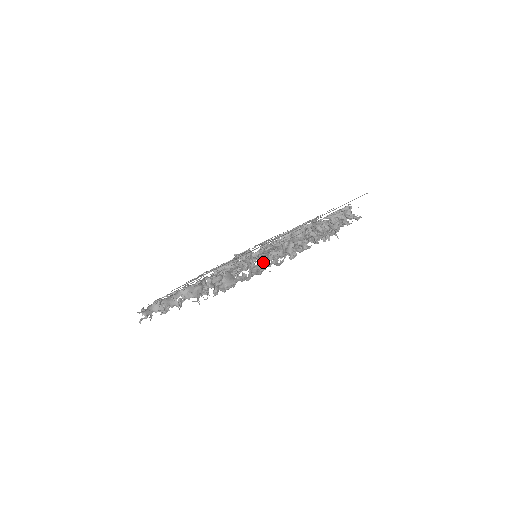
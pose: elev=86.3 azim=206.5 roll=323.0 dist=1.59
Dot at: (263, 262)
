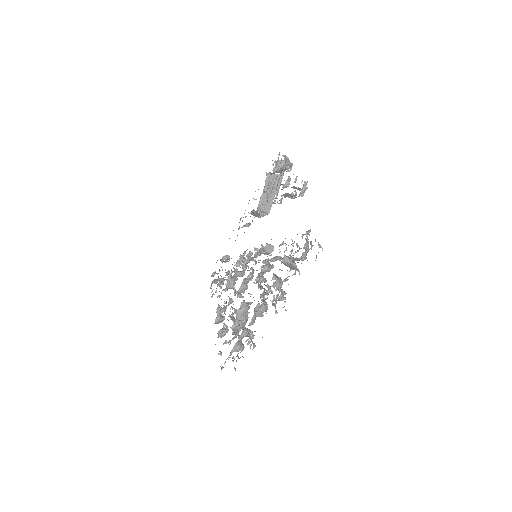
Dot at: occluded
